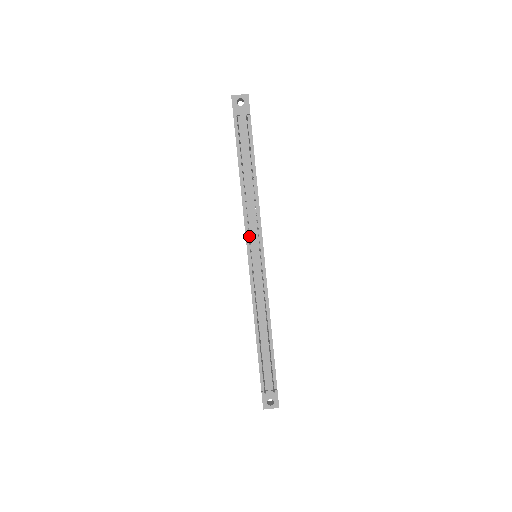
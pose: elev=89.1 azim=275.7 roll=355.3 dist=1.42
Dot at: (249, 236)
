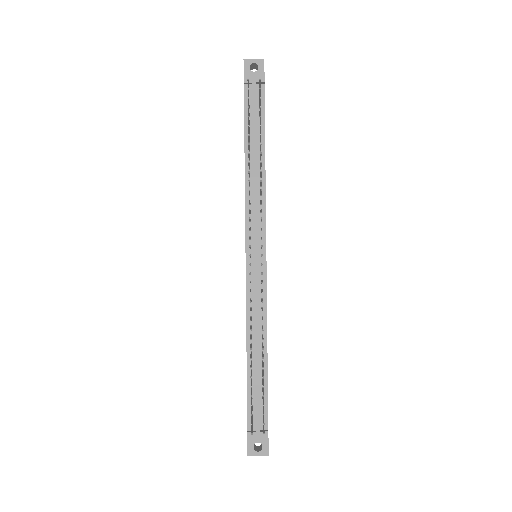
Dot at: occluded
